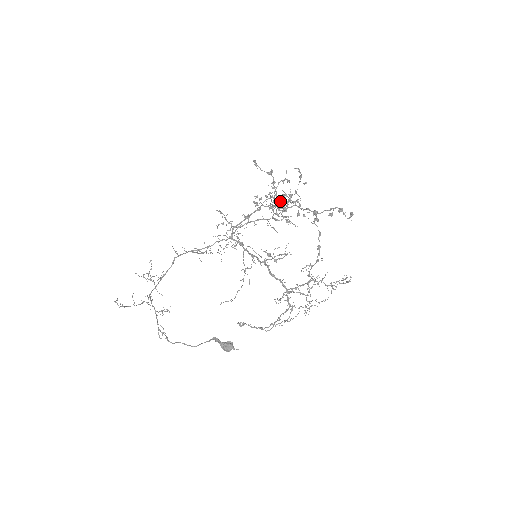
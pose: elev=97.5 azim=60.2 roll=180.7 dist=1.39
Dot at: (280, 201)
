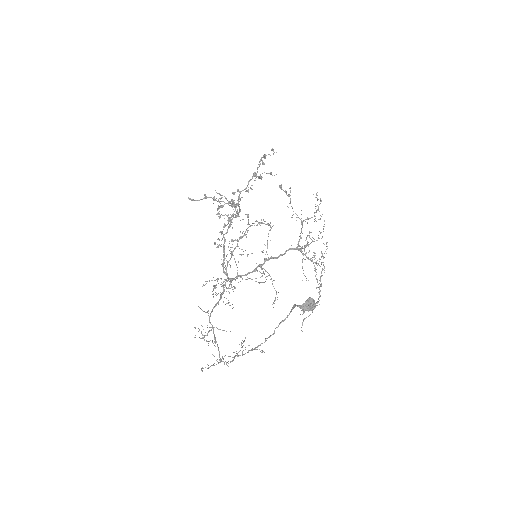
Dot at: (229, 201)
